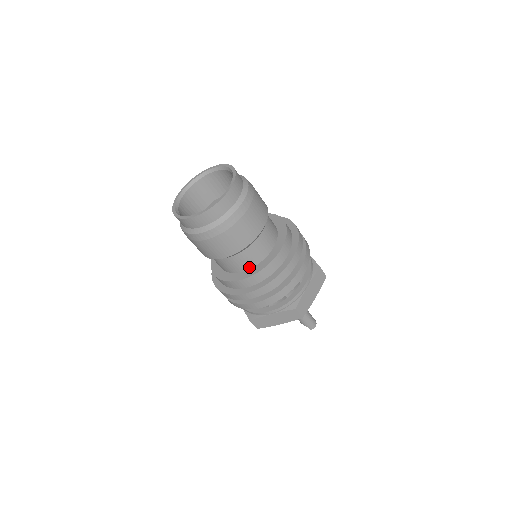
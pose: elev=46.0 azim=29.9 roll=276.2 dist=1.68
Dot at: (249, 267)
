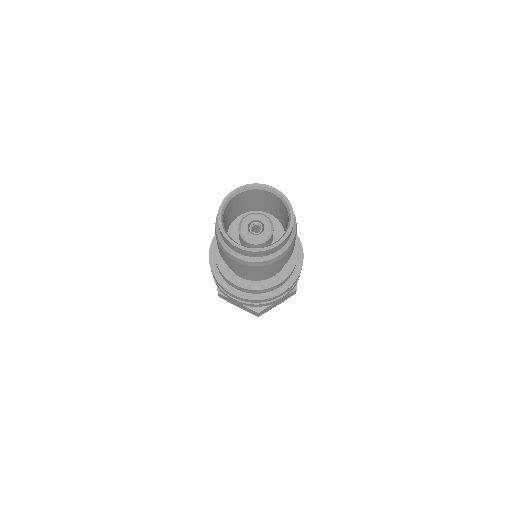
Dot at: (279, 271)
